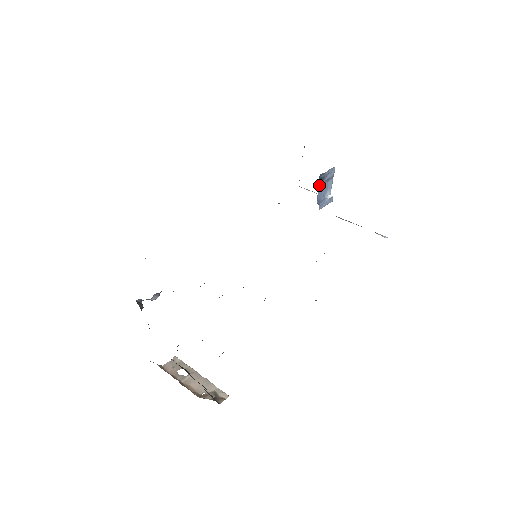
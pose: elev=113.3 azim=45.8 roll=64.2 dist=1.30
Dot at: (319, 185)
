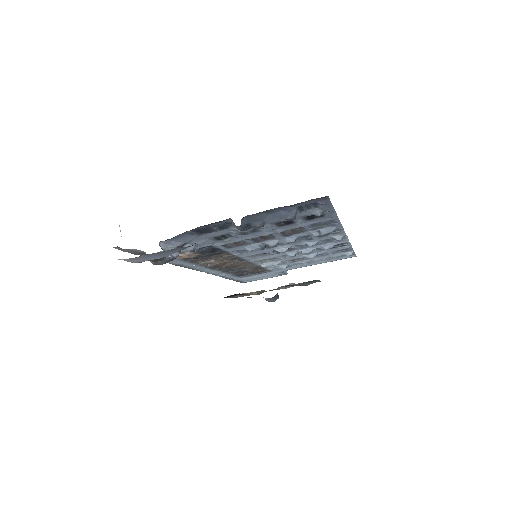
Dot at: occluded
